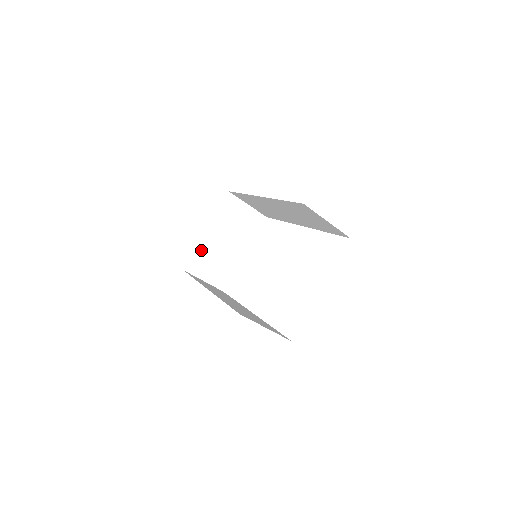
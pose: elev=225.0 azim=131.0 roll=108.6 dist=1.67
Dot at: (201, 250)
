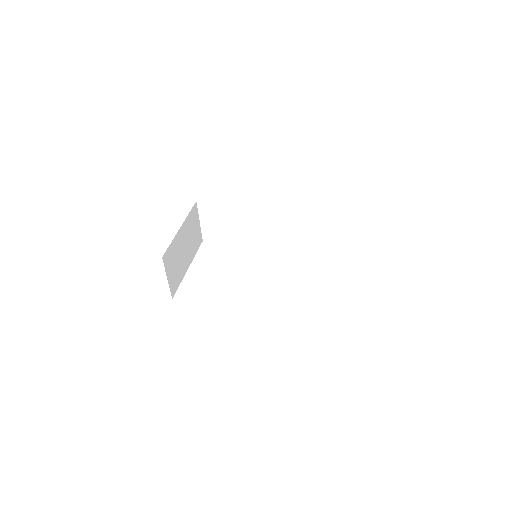
Dot at: (174, 245)
